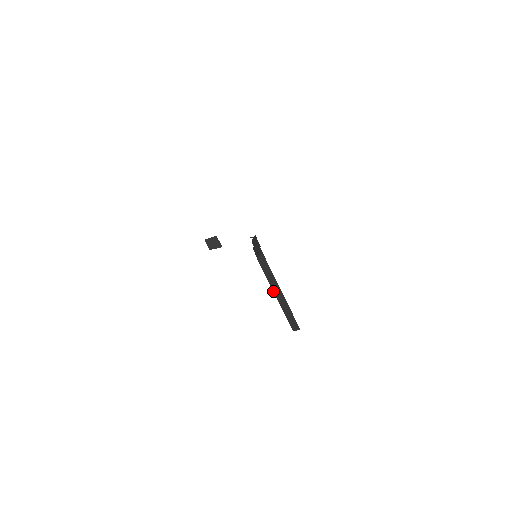
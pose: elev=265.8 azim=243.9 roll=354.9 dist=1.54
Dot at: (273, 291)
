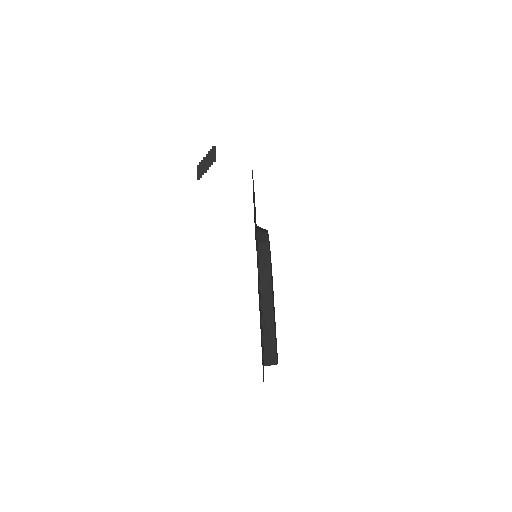
Dot at: (259, 287)
